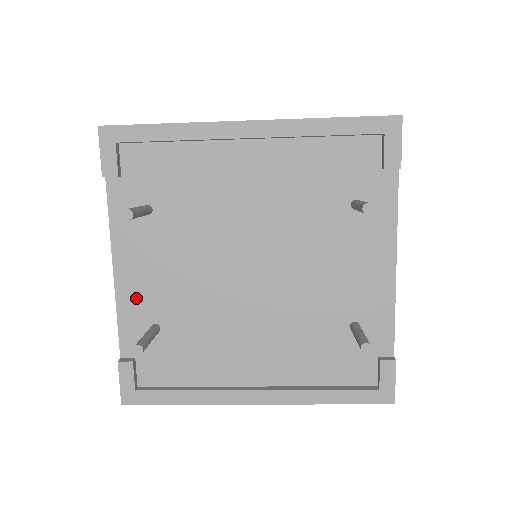
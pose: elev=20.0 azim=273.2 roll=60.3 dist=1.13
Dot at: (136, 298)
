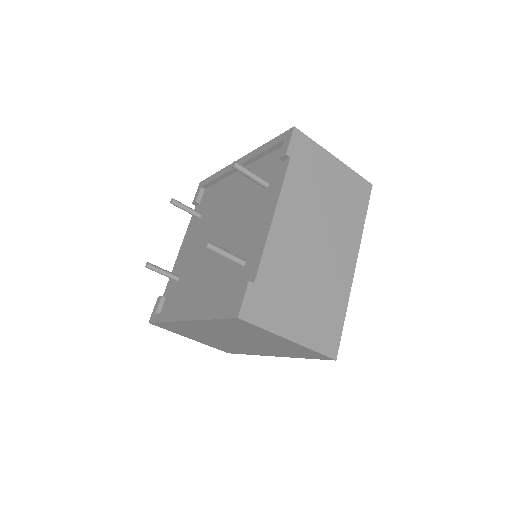
Dot at: (180, 263)
